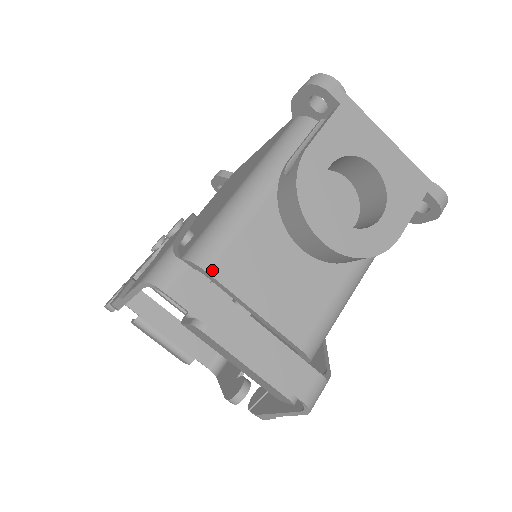
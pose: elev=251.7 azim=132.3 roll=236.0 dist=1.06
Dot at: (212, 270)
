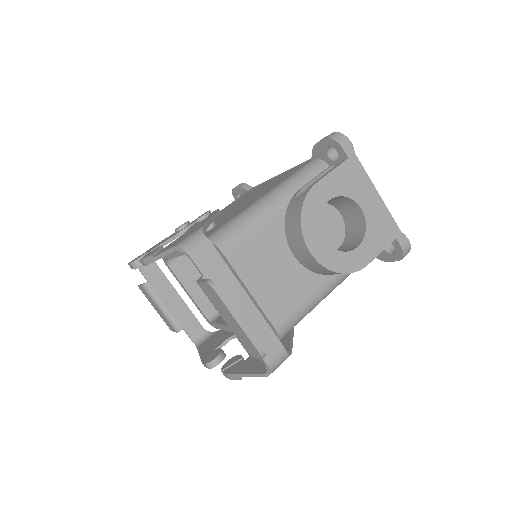
Dot at: (226, 252)
